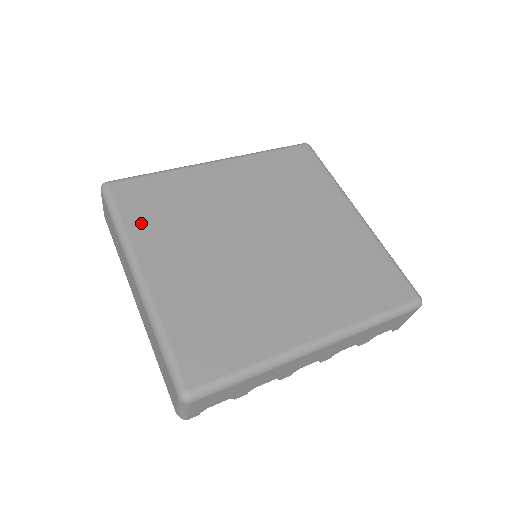
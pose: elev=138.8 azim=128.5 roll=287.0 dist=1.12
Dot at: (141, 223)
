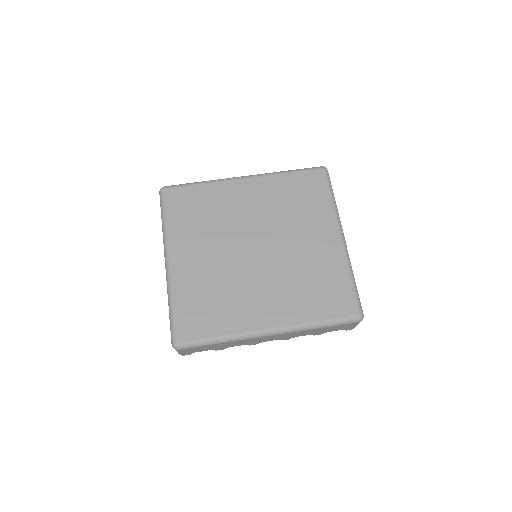
Dot at: (178, 223)
